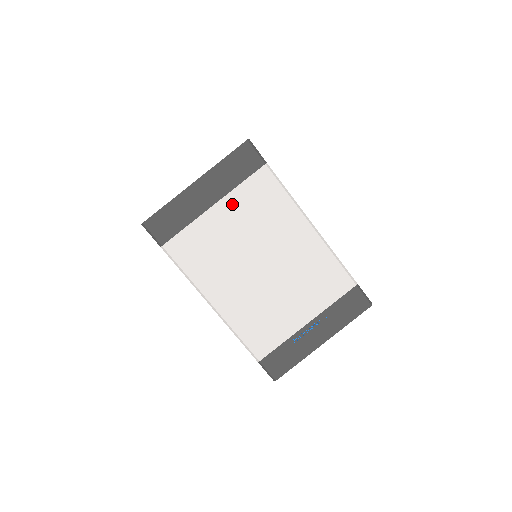
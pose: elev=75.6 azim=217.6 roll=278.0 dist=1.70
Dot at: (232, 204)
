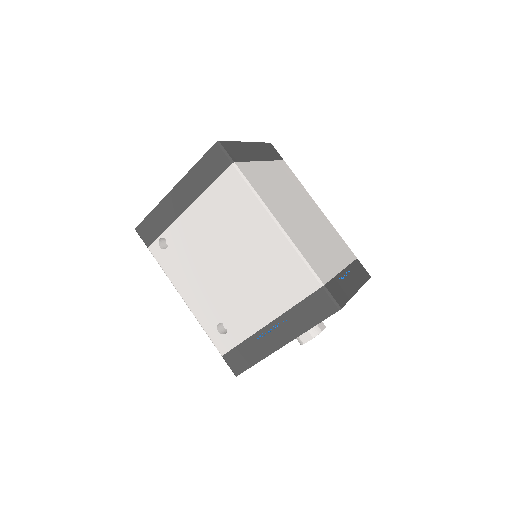
Dot at: (272, 168)
